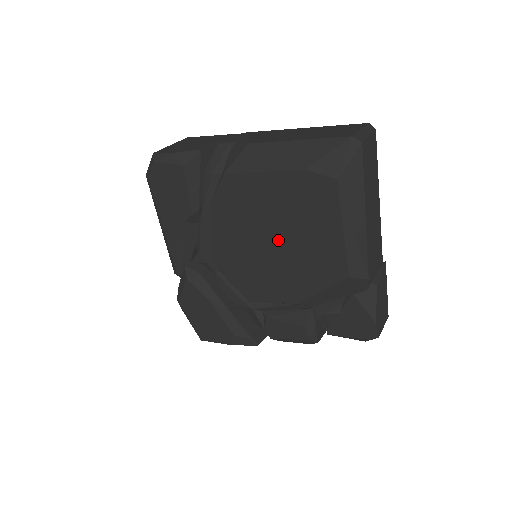
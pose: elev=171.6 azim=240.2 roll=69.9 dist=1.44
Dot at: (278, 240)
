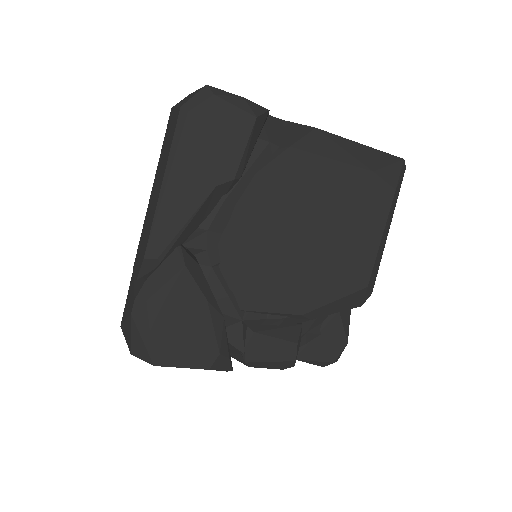
Dot at: (315, 237)
